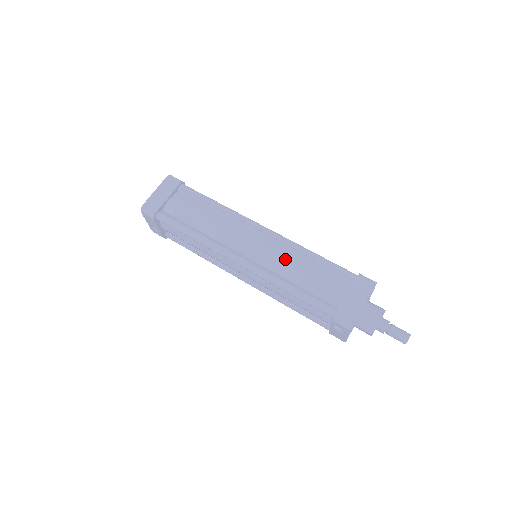
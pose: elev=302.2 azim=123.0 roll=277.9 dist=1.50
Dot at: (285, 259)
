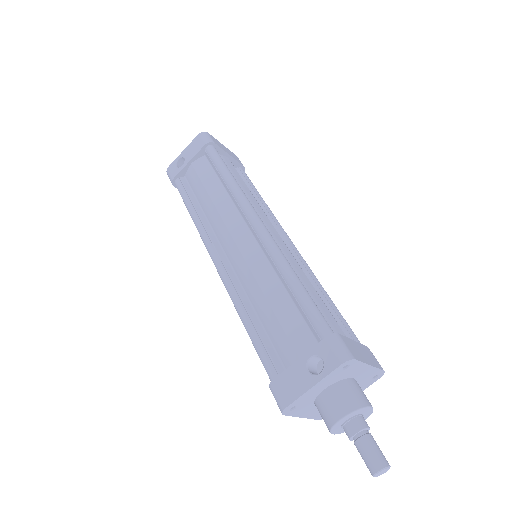
Dot at: occluded
